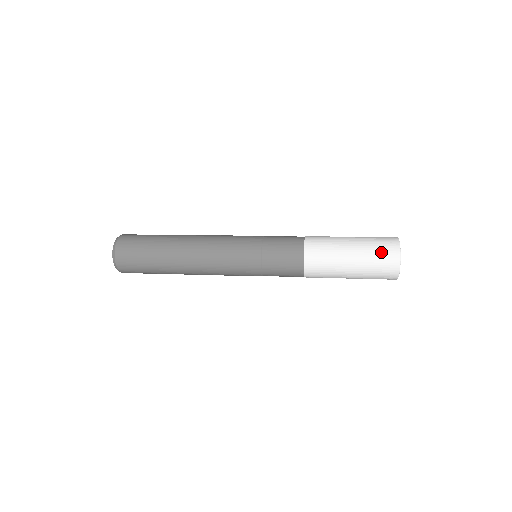
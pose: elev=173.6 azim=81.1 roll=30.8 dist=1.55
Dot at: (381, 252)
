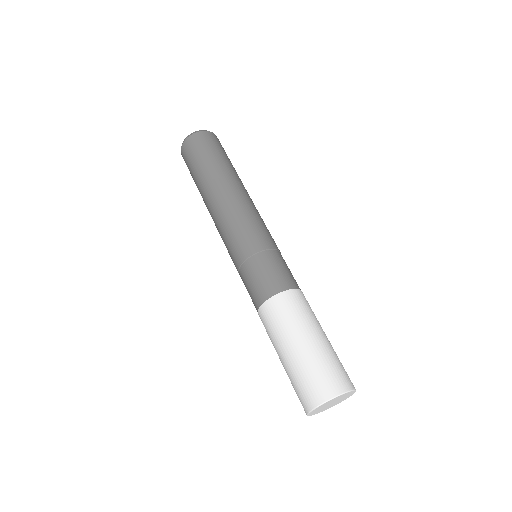
Dot at: occluded
